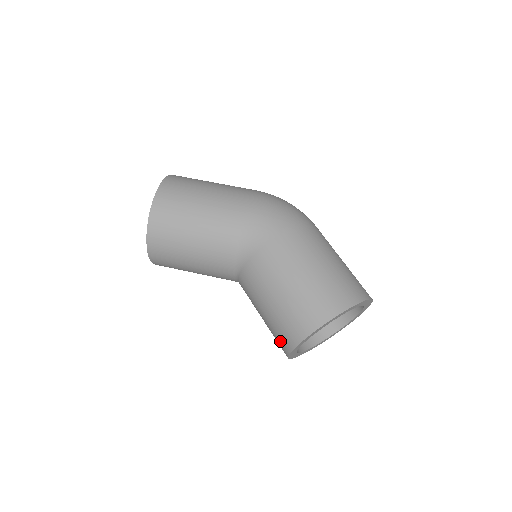
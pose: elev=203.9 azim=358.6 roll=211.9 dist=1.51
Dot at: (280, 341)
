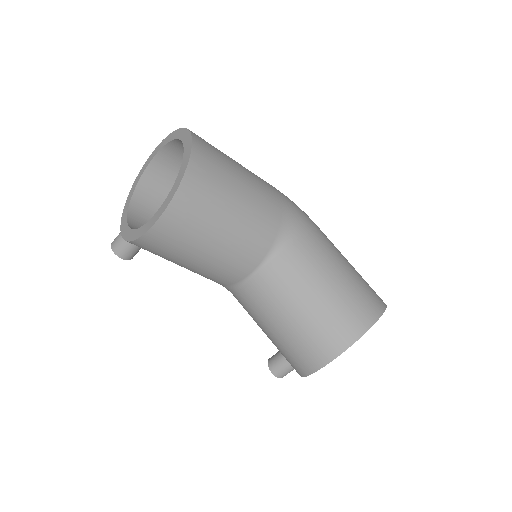
Dot at: (325, 342)
